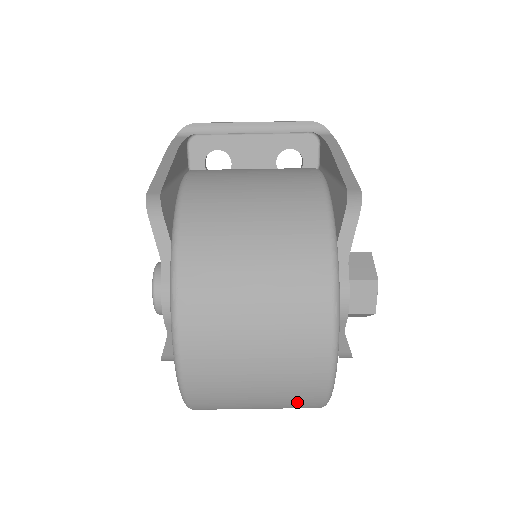
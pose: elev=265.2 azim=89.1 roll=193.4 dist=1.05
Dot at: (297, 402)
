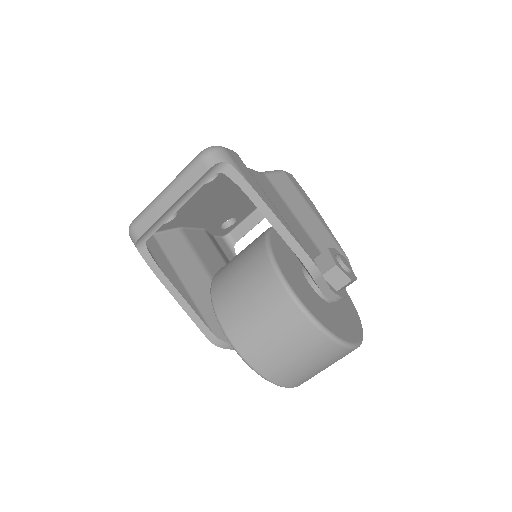
Dot at: occluded
